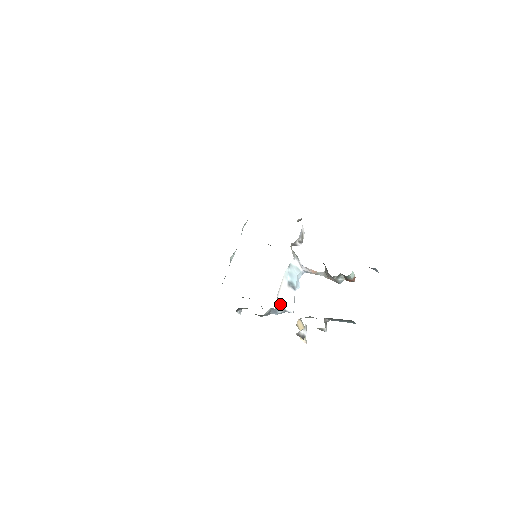
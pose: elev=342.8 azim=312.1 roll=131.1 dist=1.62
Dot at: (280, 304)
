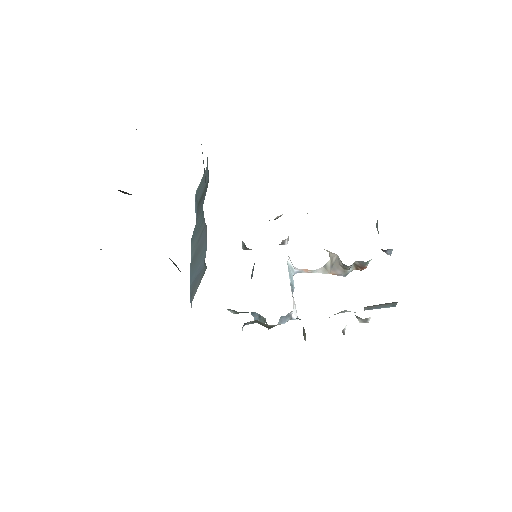
Dot at: occluded
